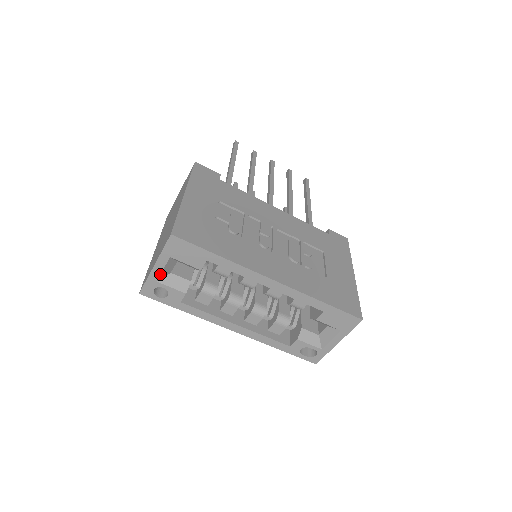
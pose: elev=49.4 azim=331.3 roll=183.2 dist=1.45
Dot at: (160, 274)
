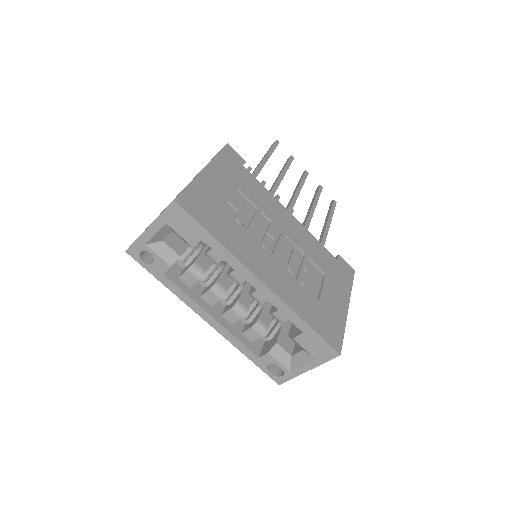
Dot at: (151, 238)
